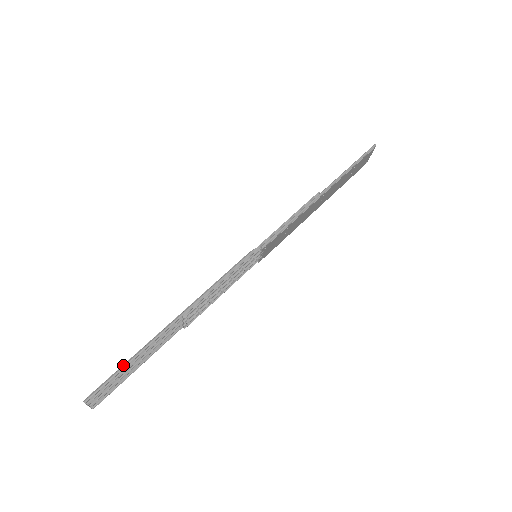
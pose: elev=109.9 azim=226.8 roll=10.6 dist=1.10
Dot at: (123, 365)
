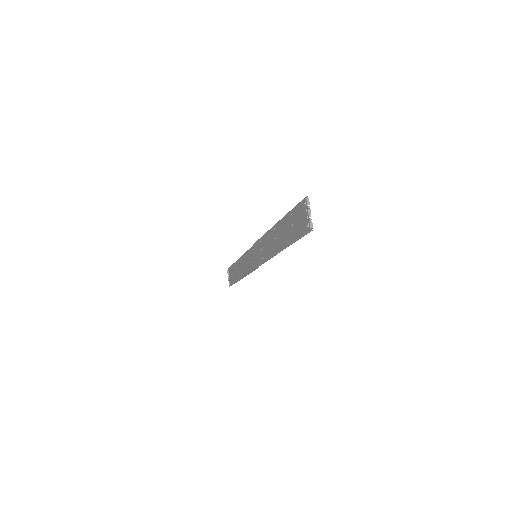
Dot at: (292, 209)
